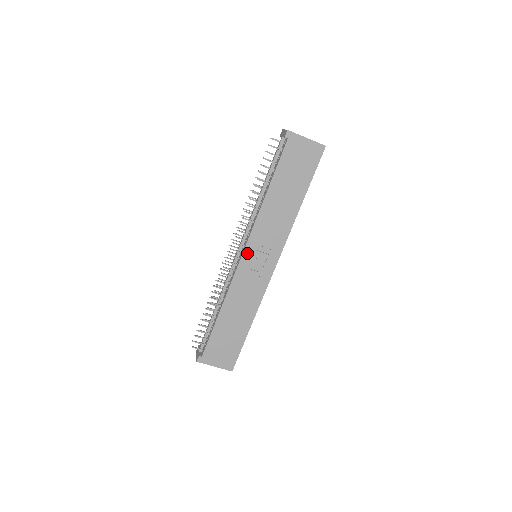
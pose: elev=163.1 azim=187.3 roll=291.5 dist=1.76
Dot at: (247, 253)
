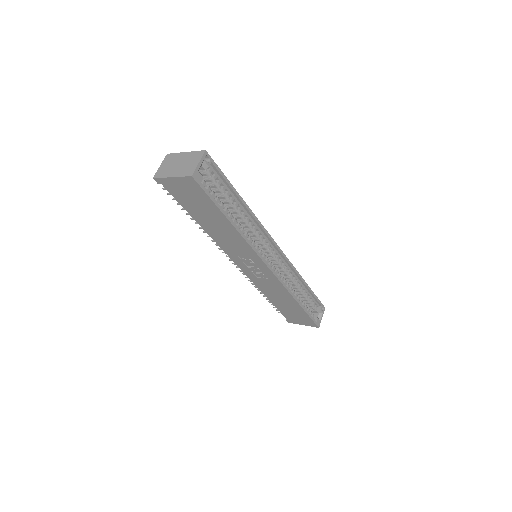
Dot at: (239, 264)
